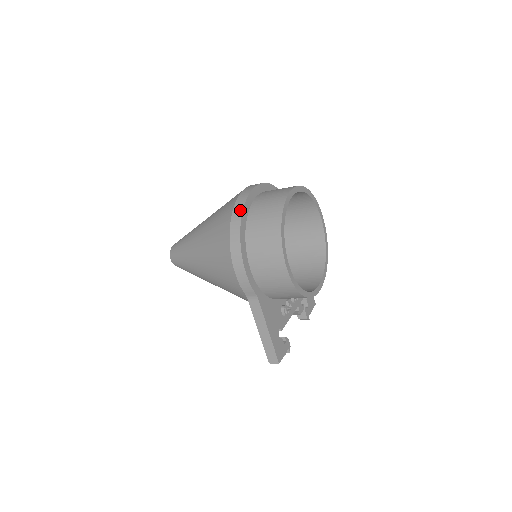
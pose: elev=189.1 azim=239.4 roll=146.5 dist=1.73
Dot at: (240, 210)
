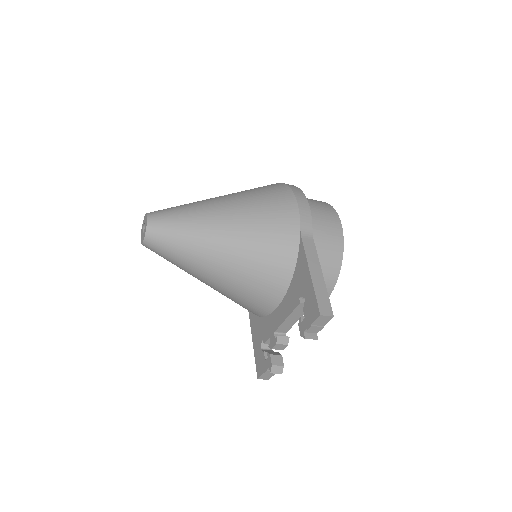
Dot at: occluded
